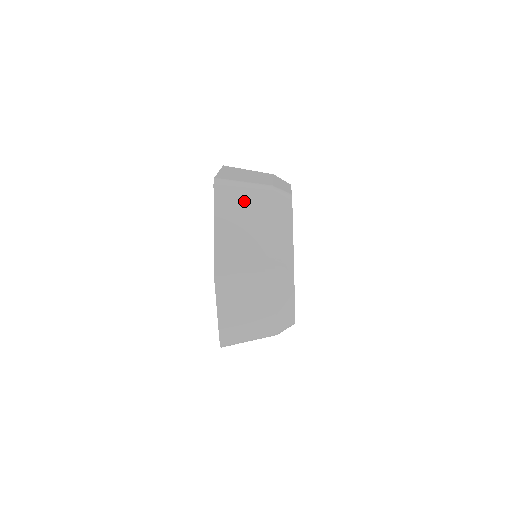
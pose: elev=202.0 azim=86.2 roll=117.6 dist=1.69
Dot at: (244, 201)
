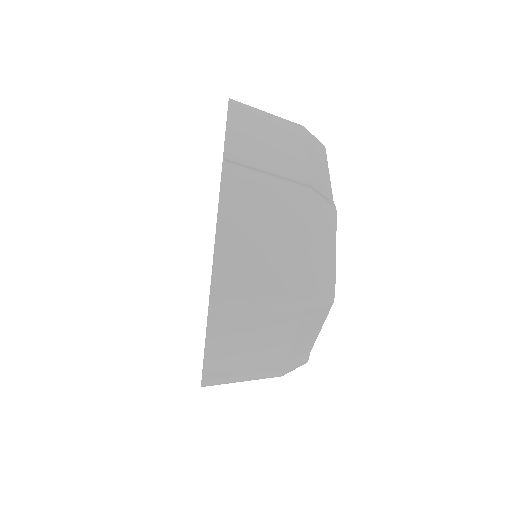
Dot at: (267, 123)
